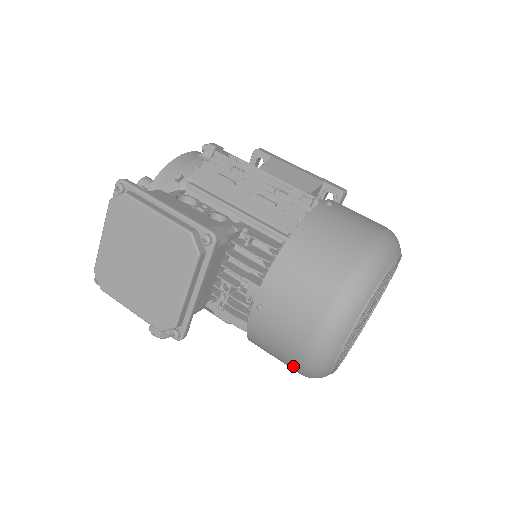
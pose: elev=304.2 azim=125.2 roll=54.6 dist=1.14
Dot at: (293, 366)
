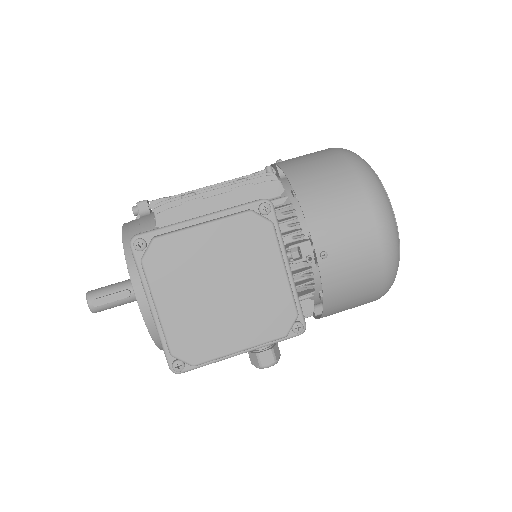
Dot at: (376, 286)
